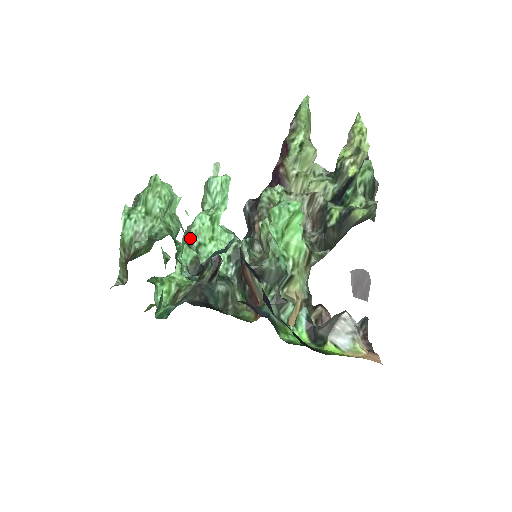
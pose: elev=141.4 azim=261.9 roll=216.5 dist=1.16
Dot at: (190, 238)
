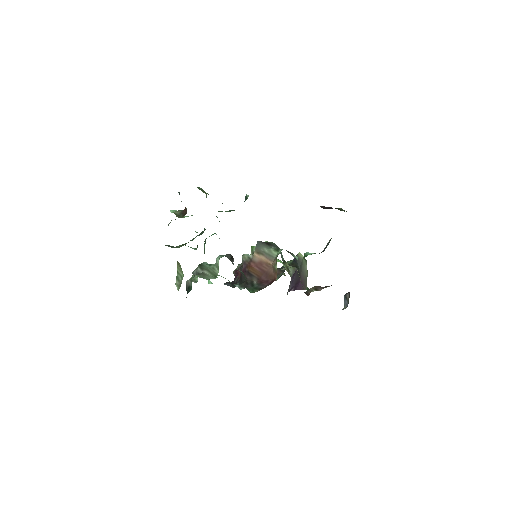
Dot at: (201, 263)
